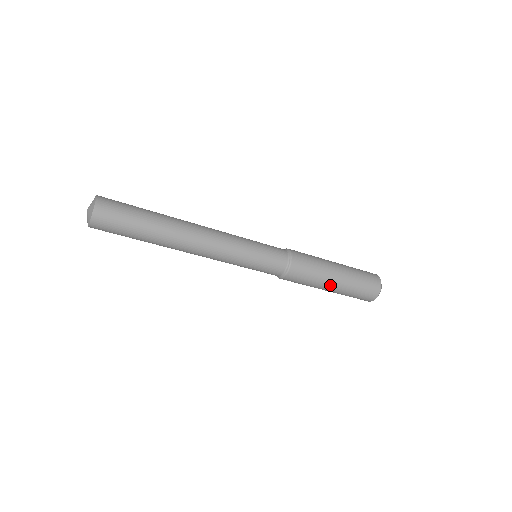
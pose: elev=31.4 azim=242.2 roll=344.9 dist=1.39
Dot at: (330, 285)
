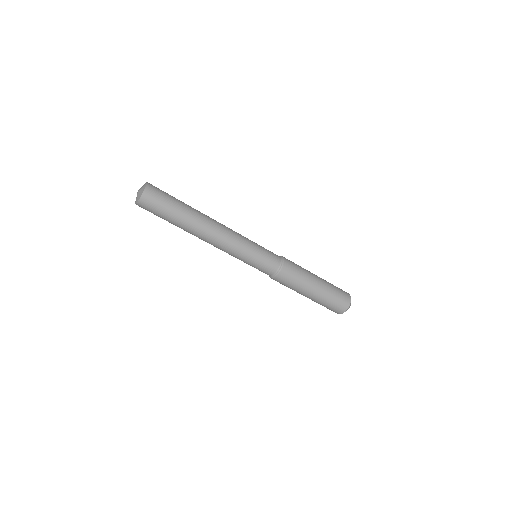
Dot at: (311, 290)
